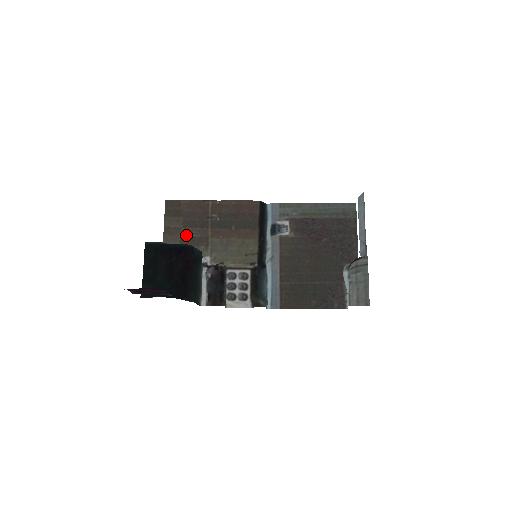
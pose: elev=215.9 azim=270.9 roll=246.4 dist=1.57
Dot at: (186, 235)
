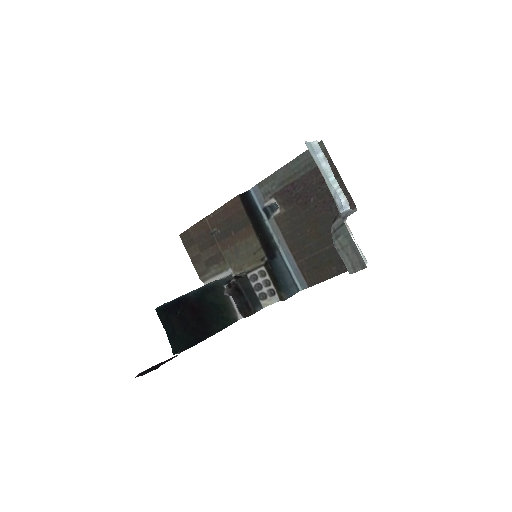
Dot at: (206, 258)
